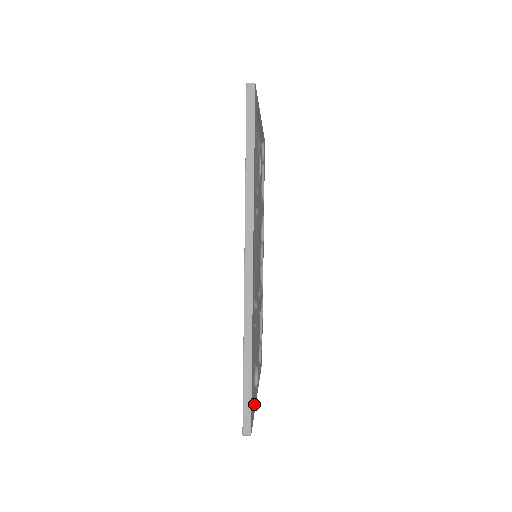
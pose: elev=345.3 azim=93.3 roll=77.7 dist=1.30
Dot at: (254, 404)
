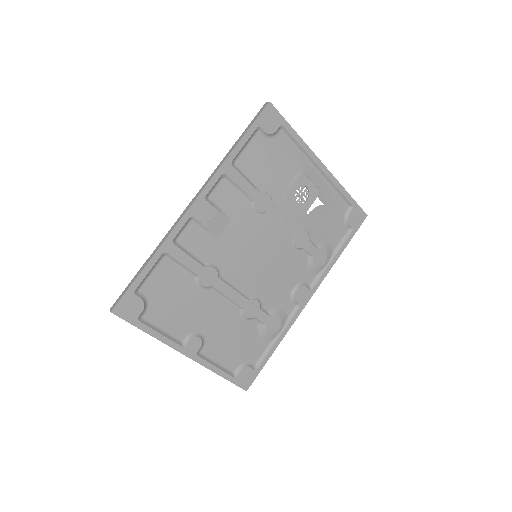
Dot at: (152, 328)
